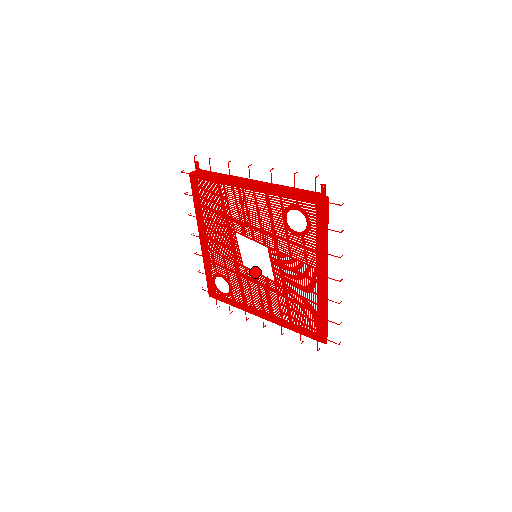
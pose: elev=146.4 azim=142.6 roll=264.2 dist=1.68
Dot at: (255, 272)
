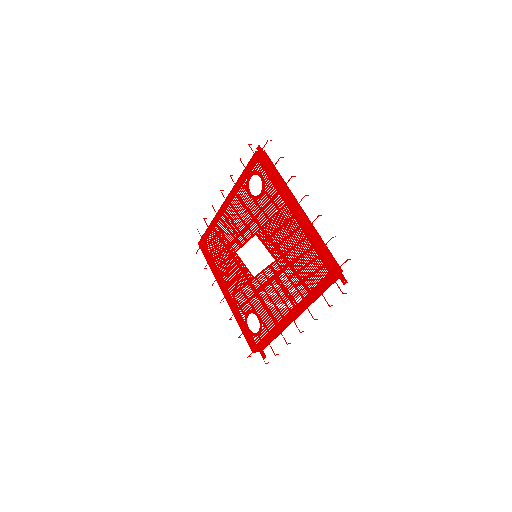
Dot at: (262, 271)
